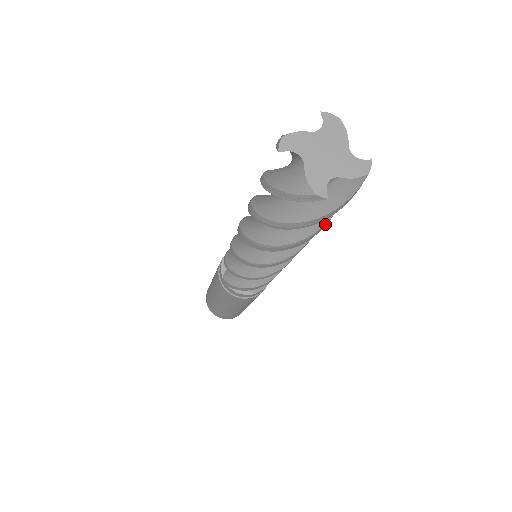
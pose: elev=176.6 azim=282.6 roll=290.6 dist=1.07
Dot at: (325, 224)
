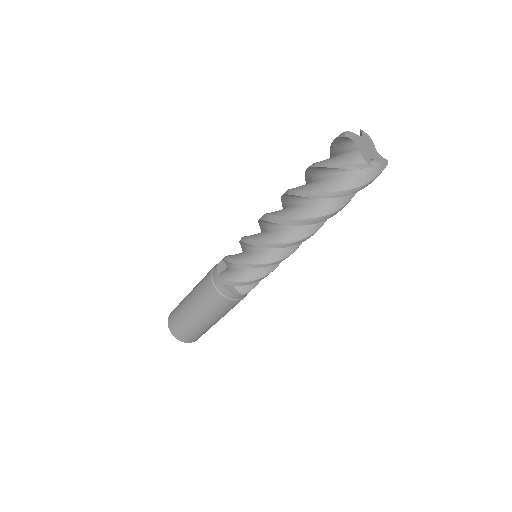
Dot at: (345, 205)
